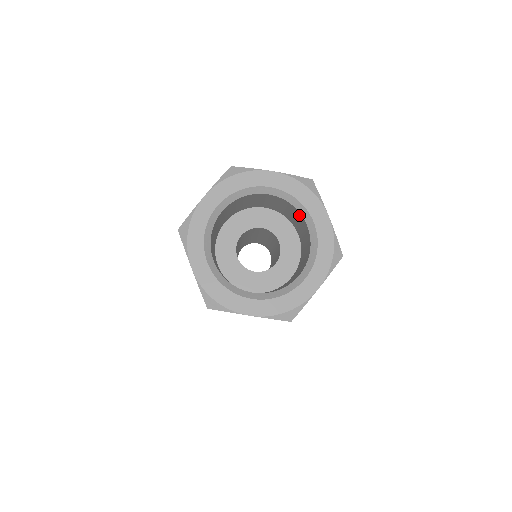
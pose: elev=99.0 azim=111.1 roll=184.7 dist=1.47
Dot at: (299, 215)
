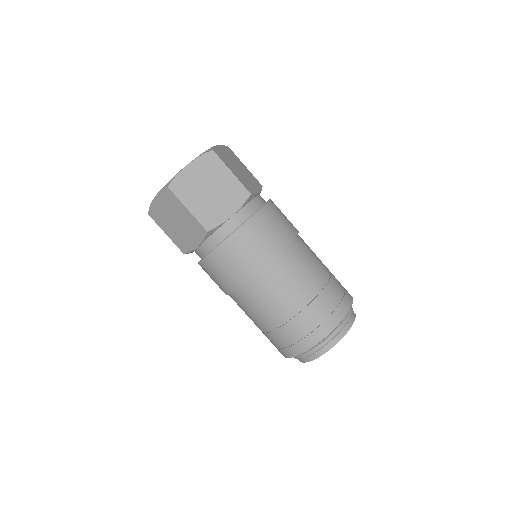
Dot at: occluded
